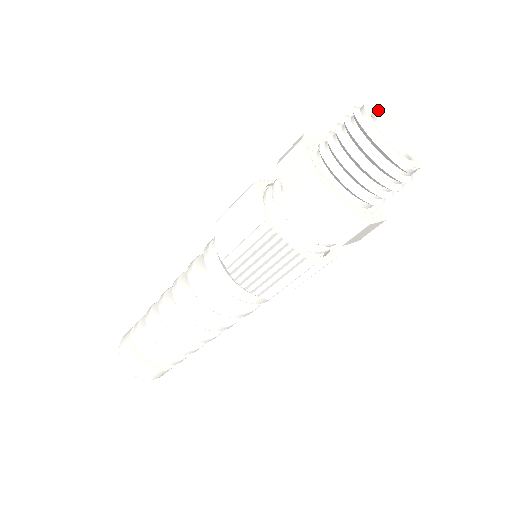
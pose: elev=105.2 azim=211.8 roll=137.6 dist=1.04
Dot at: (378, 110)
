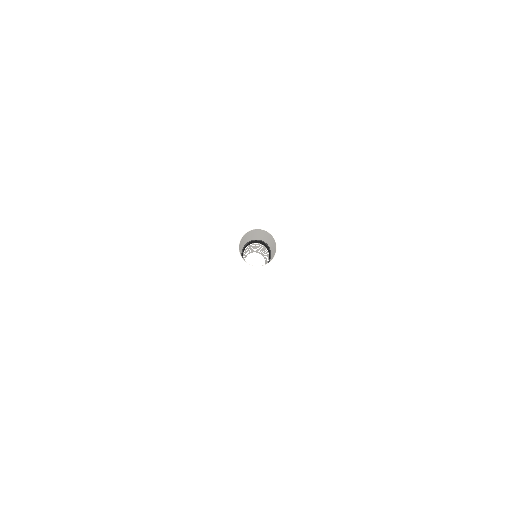
Dot at: (235, 232)
